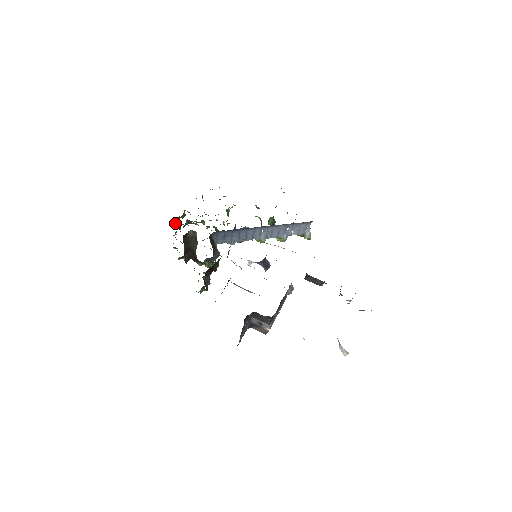
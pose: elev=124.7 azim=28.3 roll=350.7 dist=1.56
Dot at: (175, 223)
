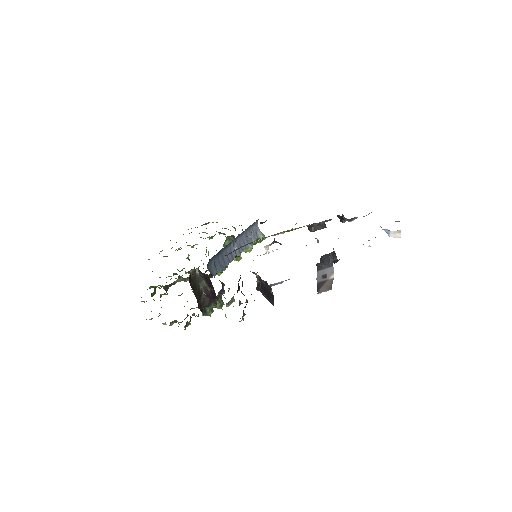
Dot at: occluded
